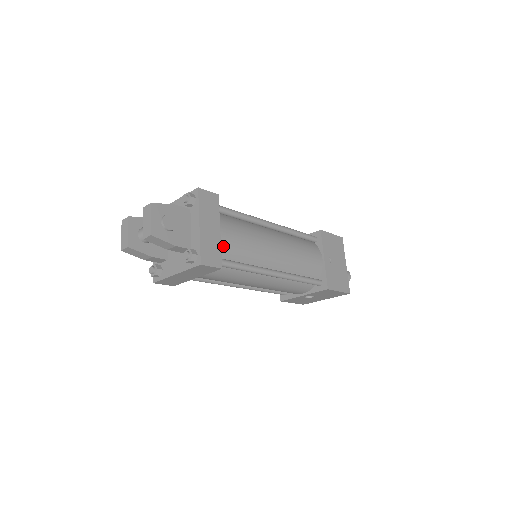
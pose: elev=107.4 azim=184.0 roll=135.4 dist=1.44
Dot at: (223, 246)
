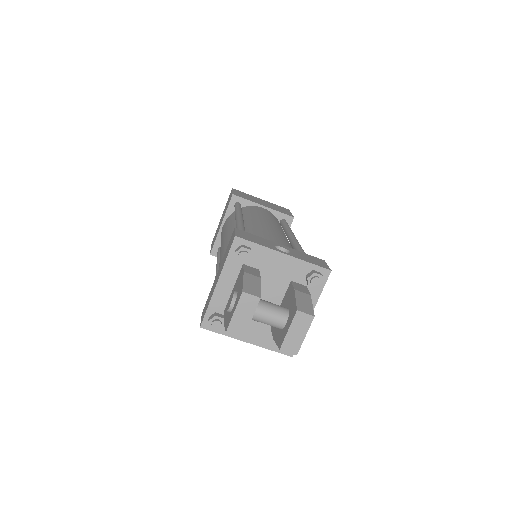
Dot at: occluded
